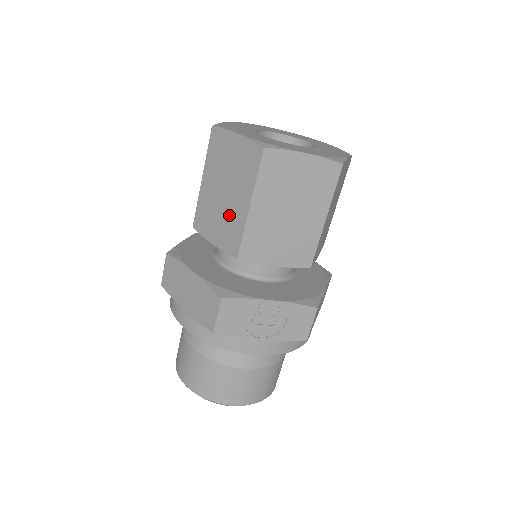
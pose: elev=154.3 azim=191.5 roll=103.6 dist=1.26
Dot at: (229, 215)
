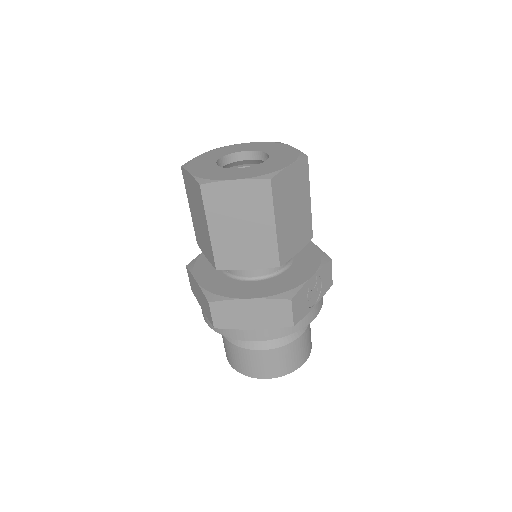
Dot at: (256, 241)
